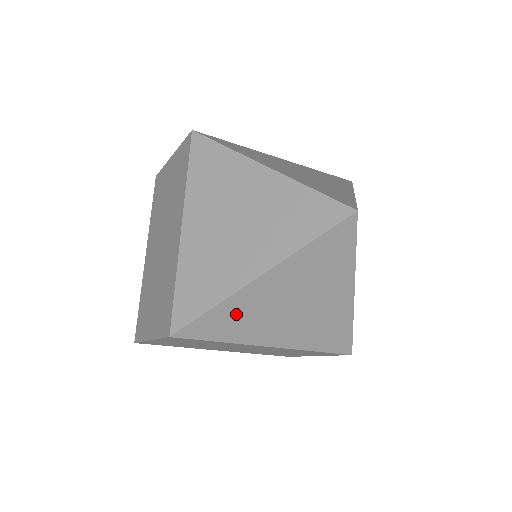
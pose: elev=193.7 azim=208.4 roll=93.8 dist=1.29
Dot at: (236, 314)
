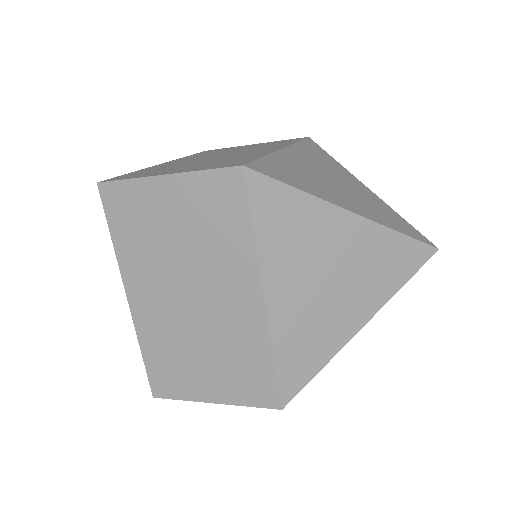
Dot at: occluded
